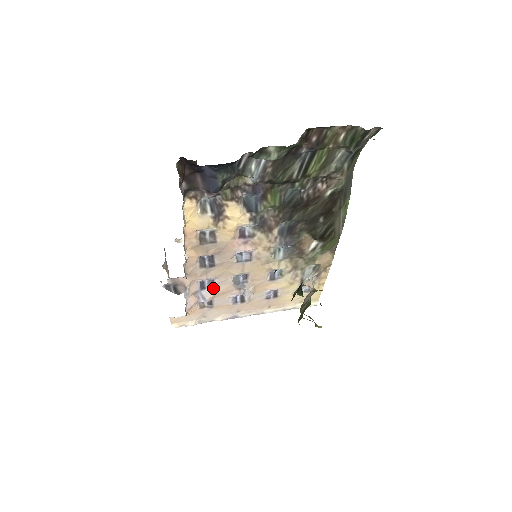
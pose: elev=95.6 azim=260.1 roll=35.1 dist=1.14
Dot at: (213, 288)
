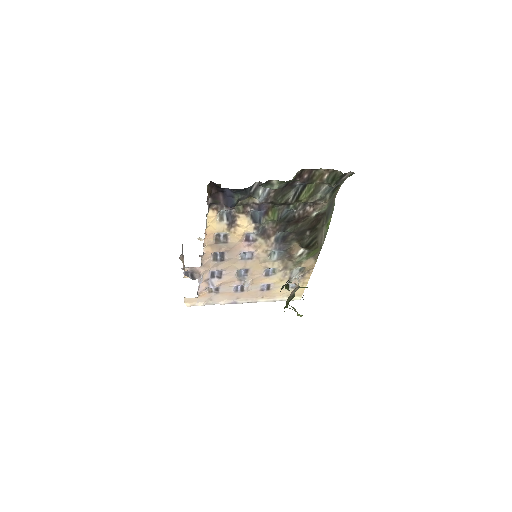
Dot at: (221, 278)
